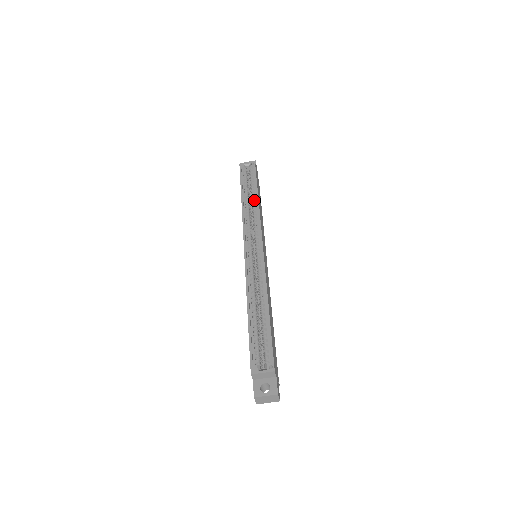
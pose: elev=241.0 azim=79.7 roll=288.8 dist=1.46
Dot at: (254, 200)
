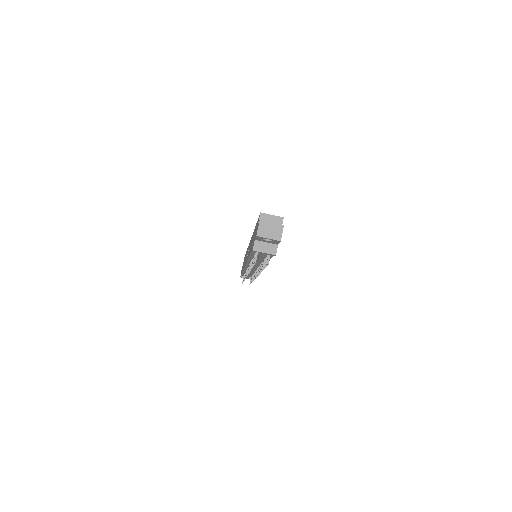
Dot at: occluded
